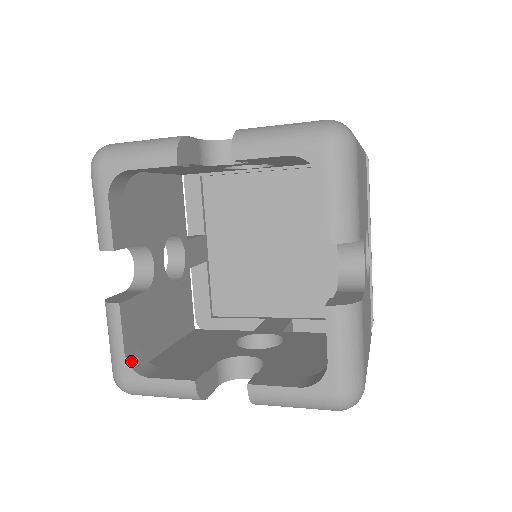
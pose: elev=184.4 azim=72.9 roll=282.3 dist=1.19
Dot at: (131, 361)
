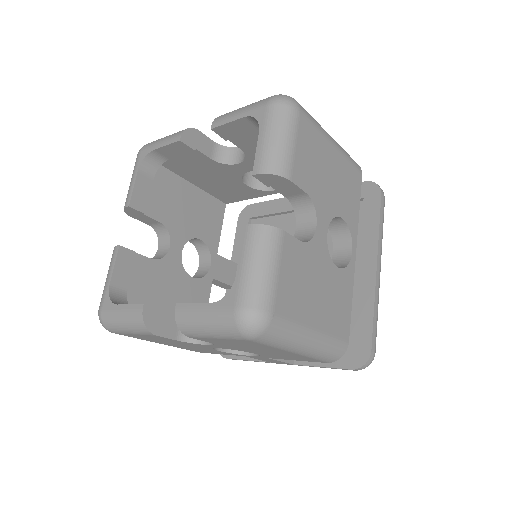
Dot at: (113, 294)
